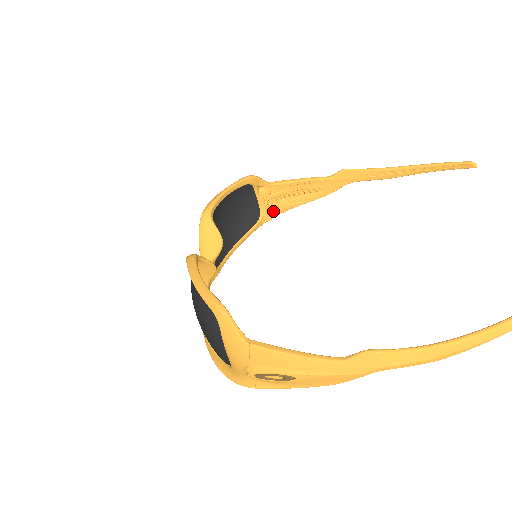
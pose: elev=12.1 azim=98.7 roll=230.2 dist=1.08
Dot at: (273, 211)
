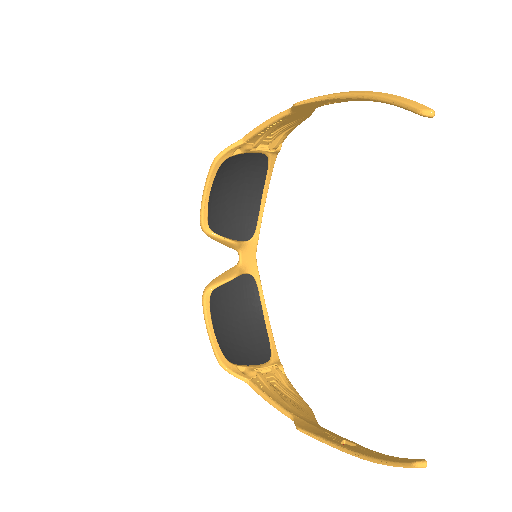
Dot at: (273, 147)
